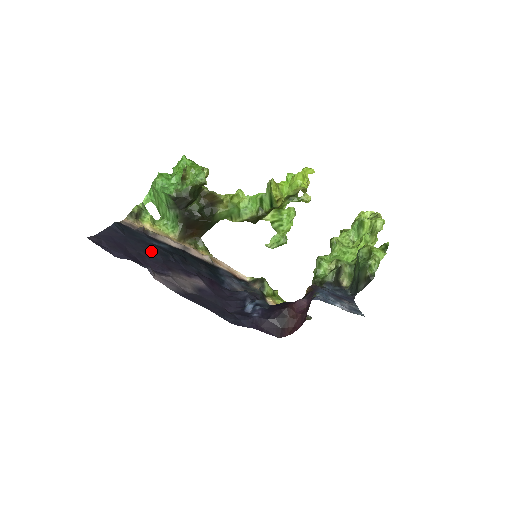
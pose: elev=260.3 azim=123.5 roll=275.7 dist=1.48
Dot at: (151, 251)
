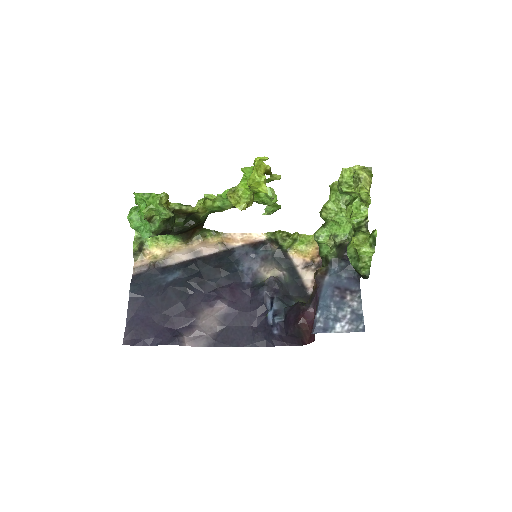
Dot at: (171, 301)
